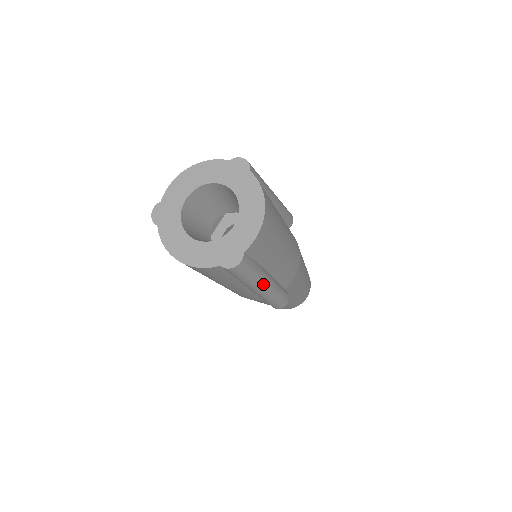
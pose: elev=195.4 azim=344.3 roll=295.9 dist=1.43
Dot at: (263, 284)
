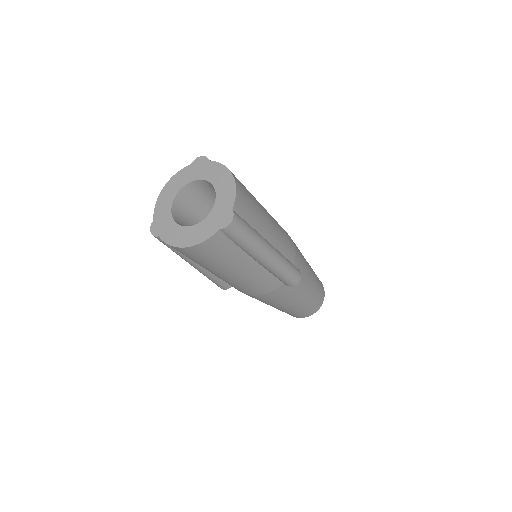
Dot at: (266, 247)
